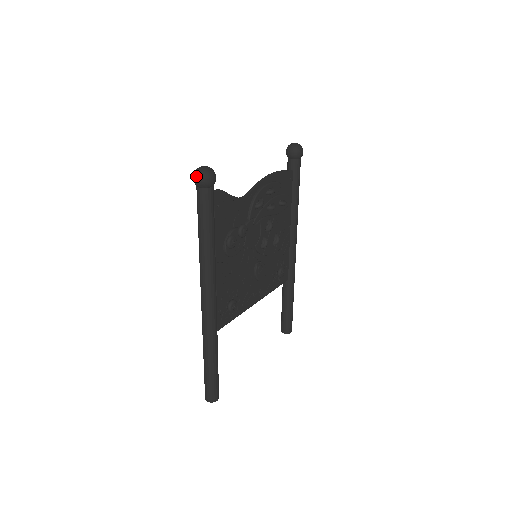
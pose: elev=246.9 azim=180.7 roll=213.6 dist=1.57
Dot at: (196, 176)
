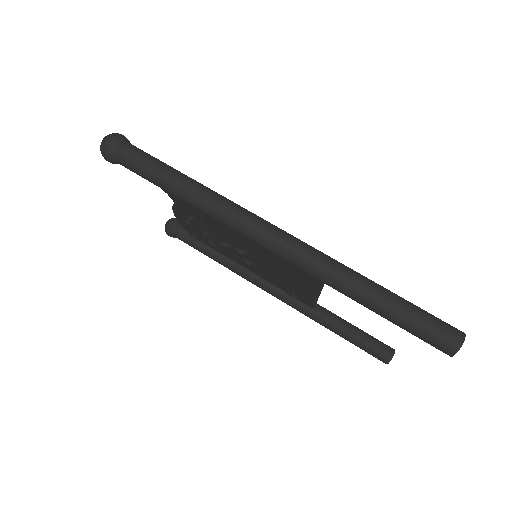
Dot at: (106, 141)
